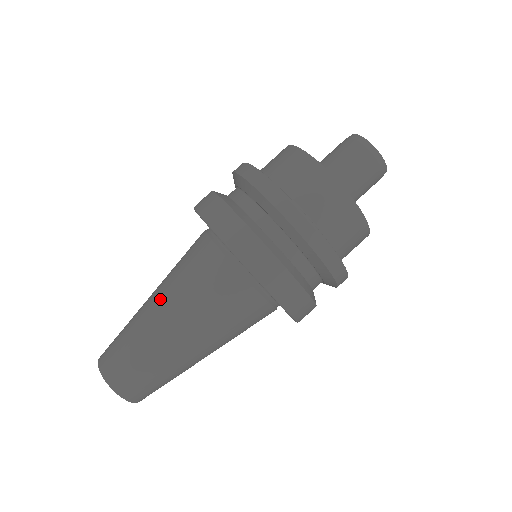
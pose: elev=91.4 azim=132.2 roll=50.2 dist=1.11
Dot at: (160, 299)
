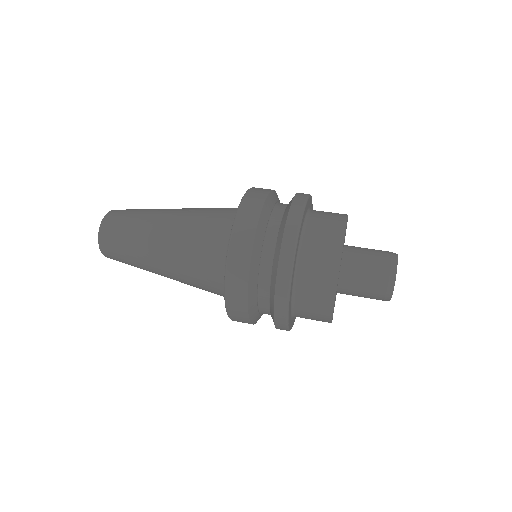
Dot at: (184, 208)
